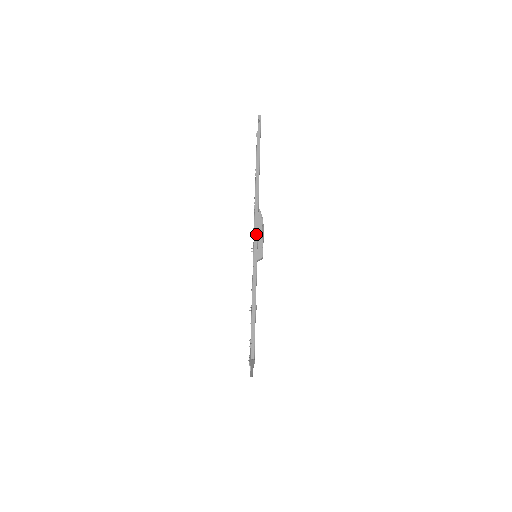
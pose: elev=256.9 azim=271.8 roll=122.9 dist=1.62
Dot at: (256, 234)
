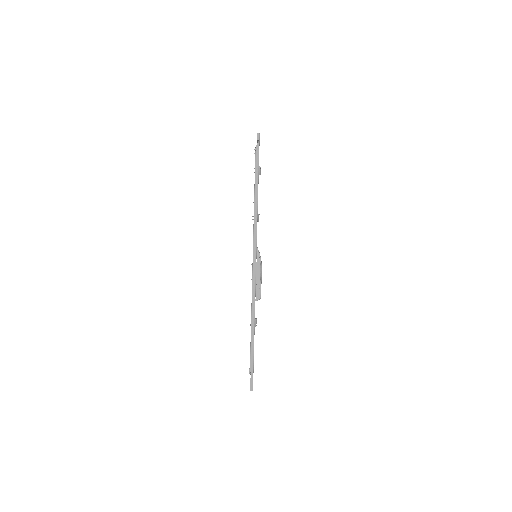
Dot at: (254, 276)
